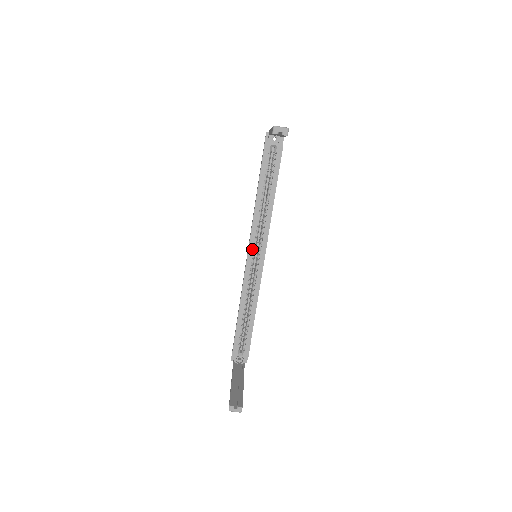
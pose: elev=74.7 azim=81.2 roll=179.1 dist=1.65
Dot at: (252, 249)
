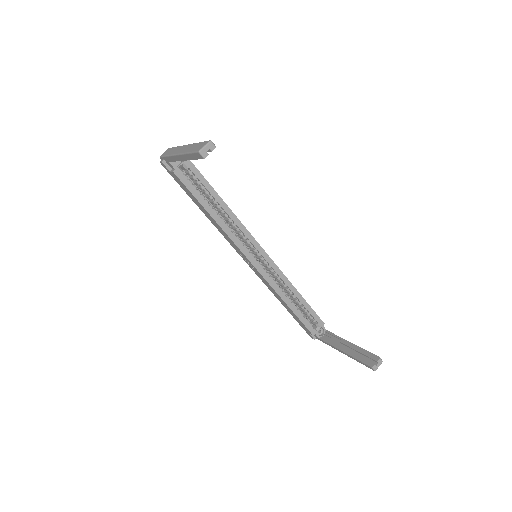
Dot at: (249, 255)
